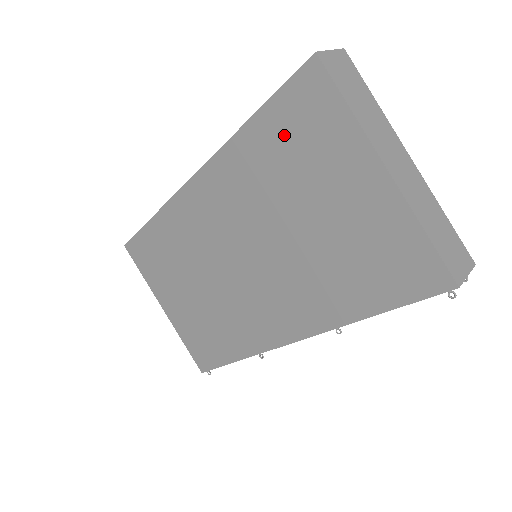
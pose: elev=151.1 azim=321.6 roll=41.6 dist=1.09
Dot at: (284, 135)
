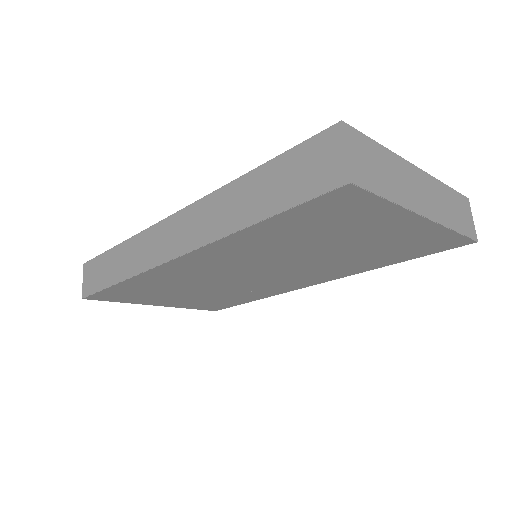
Dot at: (305, 224)
